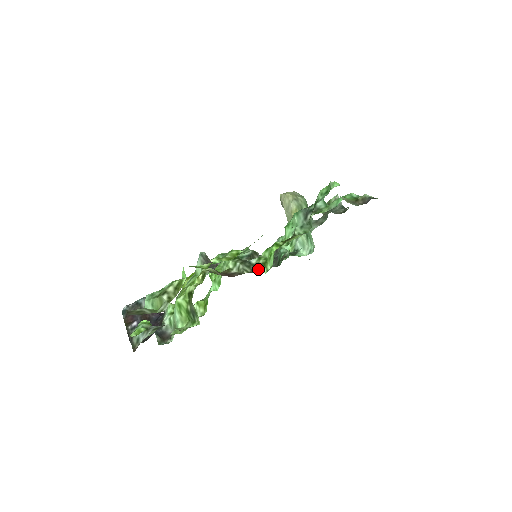
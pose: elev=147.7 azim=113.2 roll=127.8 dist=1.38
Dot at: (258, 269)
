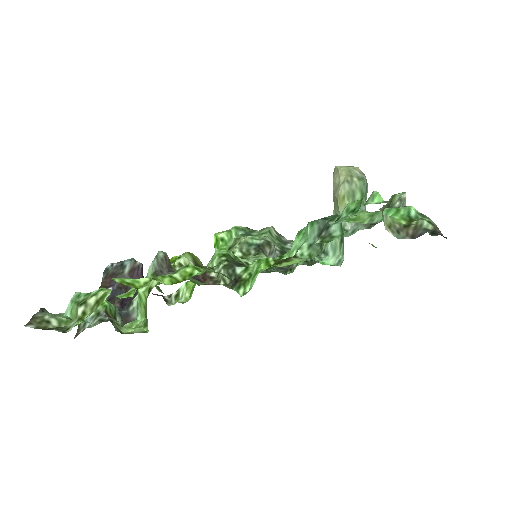
Dot at: (235, 286)
